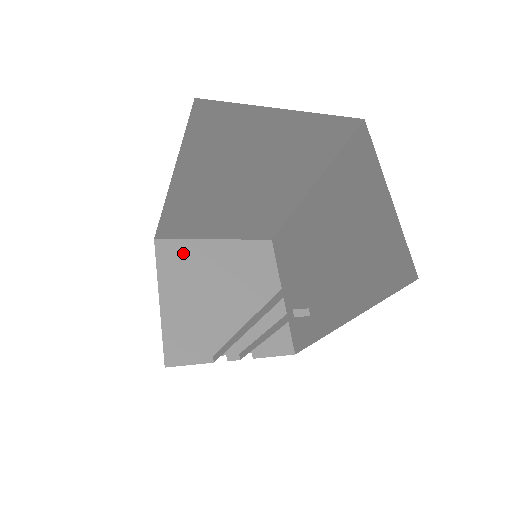
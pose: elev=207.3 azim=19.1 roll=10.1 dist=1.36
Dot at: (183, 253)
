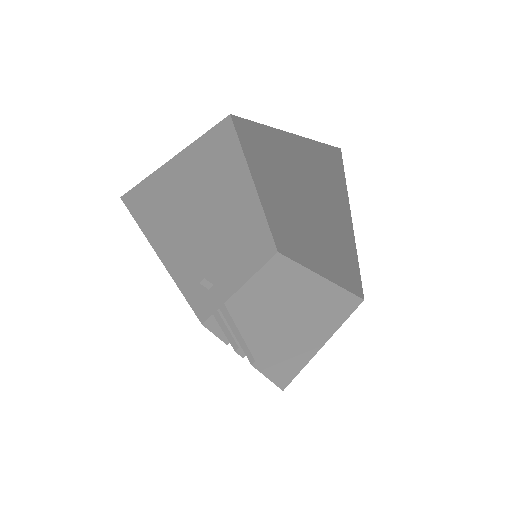
Dot at: (286, 270)
